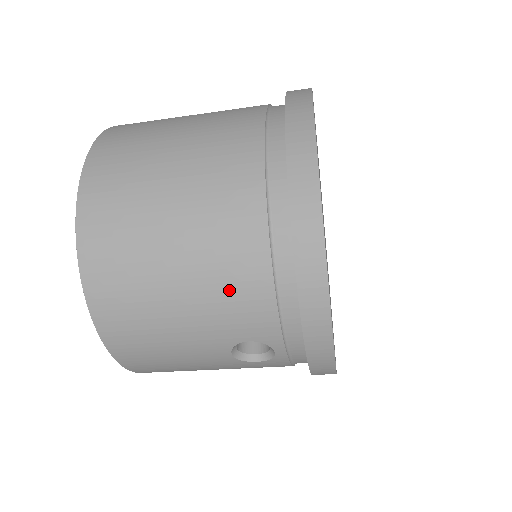
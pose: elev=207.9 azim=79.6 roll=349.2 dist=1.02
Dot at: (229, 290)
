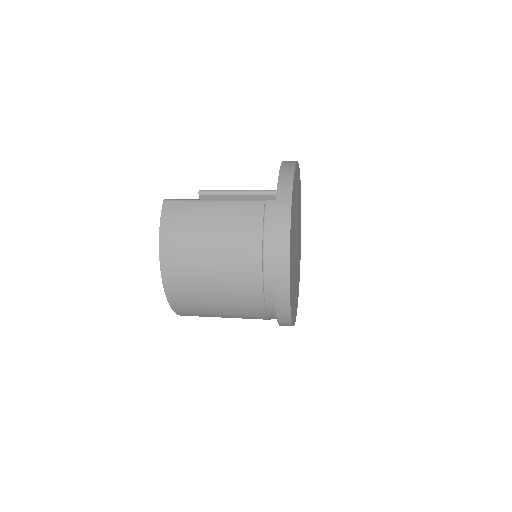
Dot at: (247, 317)
